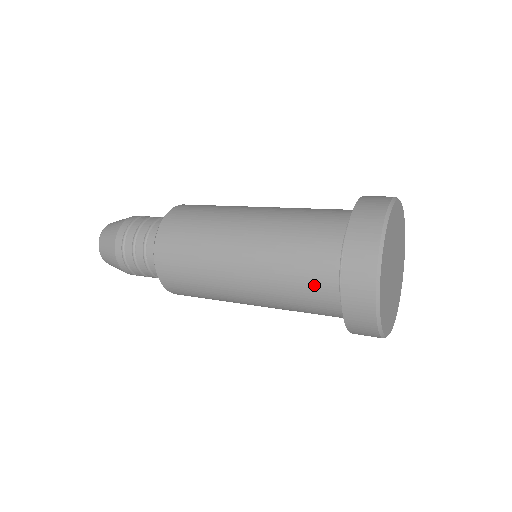
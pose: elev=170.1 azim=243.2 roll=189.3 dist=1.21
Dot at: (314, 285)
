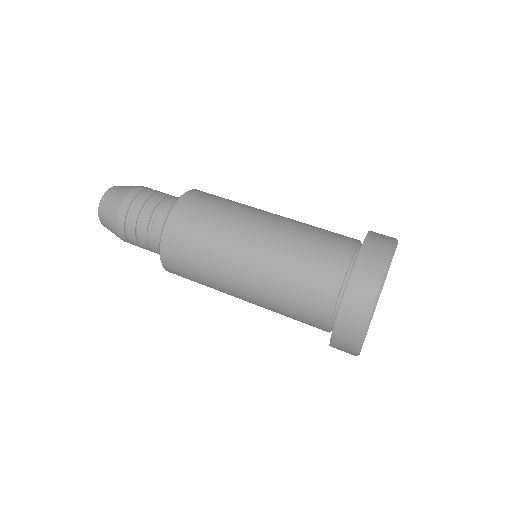
Dot at: occluded
